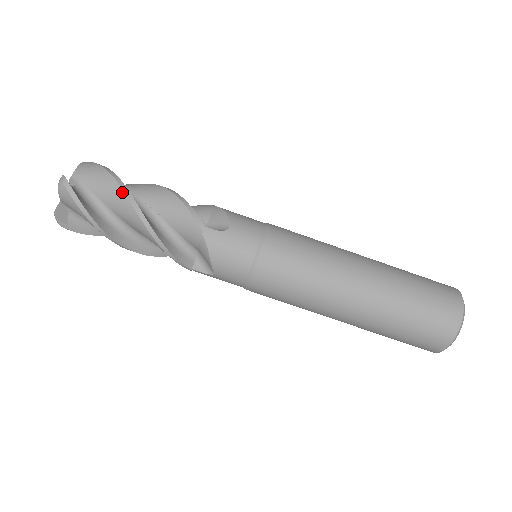
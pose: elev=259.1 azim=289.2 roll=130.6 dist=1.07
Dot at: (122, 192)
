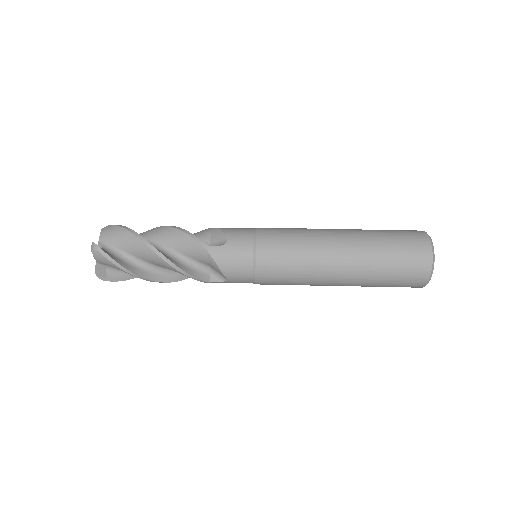
Dot at: occluded
